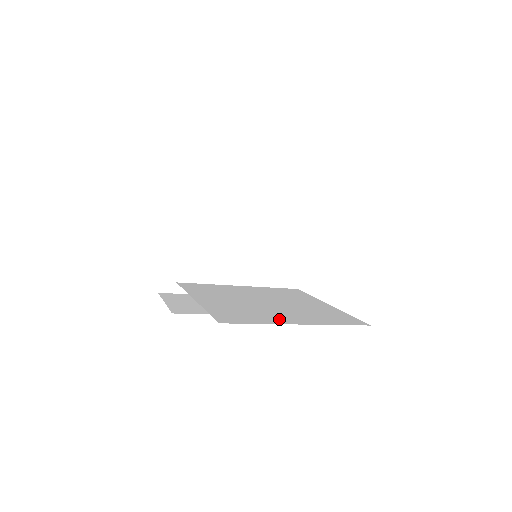
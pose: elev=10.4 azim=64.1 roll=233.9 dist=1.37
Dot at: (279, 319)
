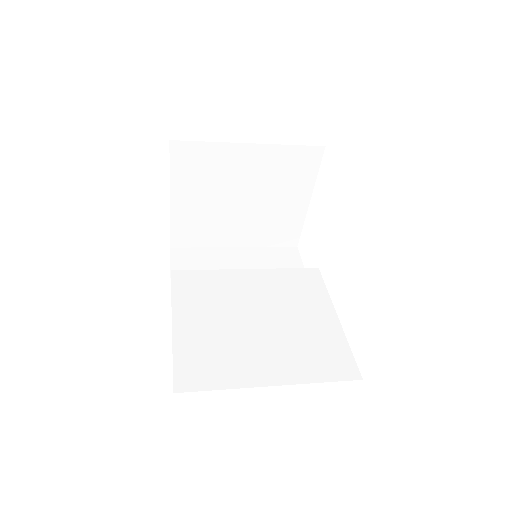
Dot at: (251, 373)
